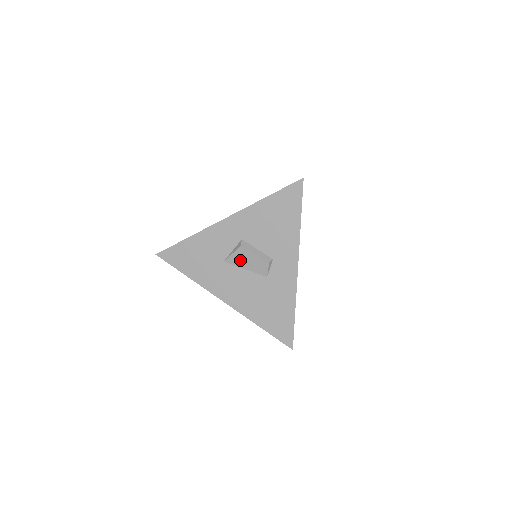
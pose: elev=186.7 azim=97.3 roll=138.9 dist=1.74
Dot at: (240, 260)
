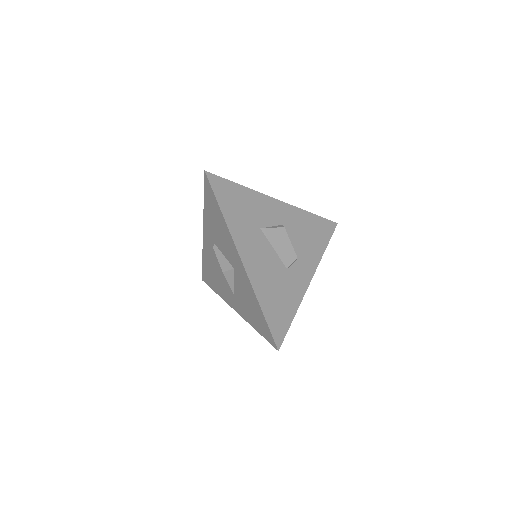
Dot at: (275, 238)
